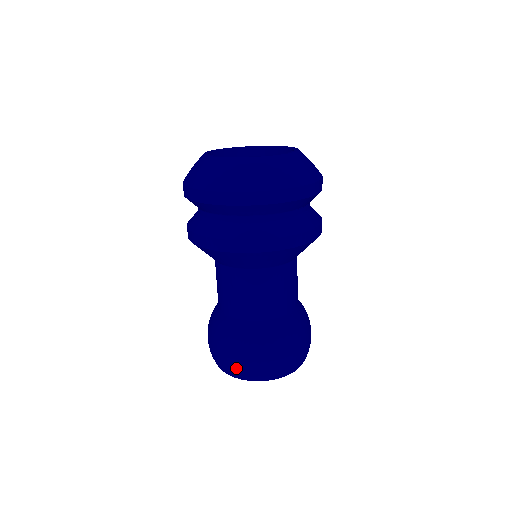
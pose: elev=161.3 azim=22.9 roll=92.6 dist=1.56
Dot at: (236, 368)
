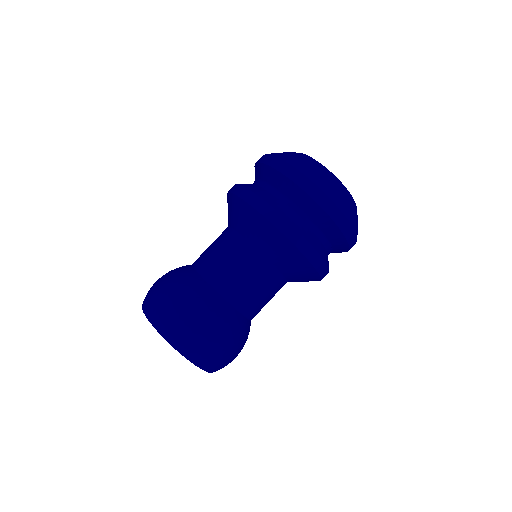
Dot at: (166, 315)
